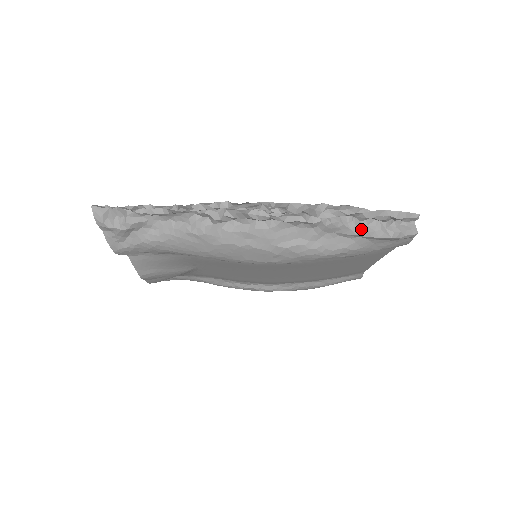
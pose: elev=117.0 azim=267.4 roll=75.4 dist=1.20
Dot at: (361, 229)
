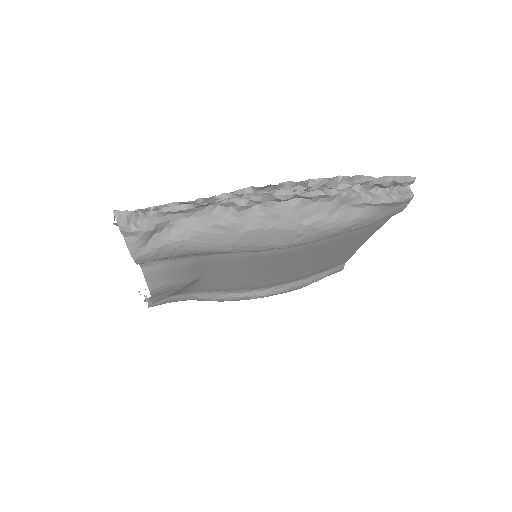
Dot at: (371, 197)
